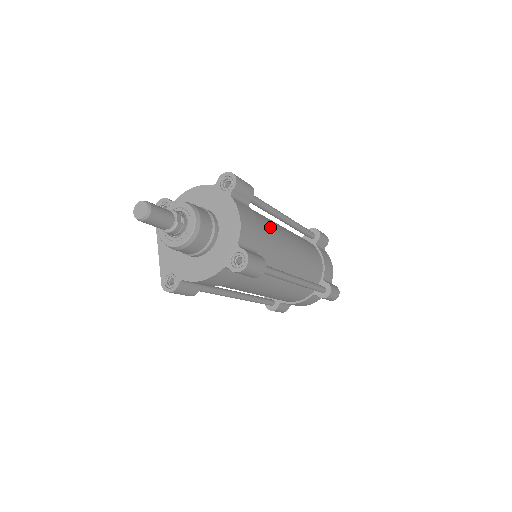
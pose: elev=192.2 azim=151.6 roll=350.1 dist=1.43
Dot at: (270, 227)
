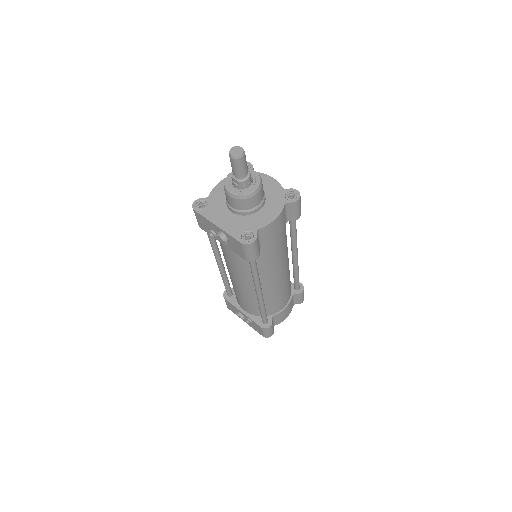
Dot at: occluded
